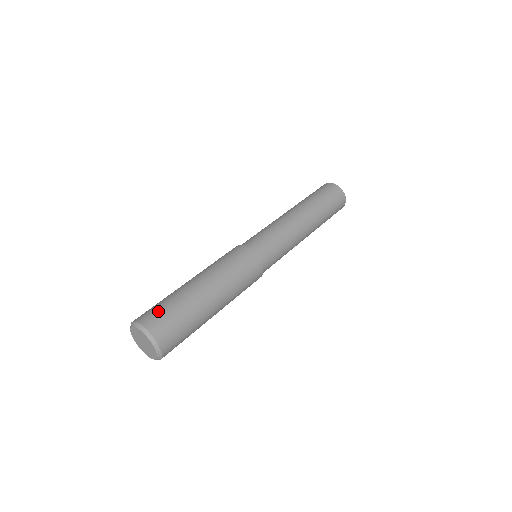
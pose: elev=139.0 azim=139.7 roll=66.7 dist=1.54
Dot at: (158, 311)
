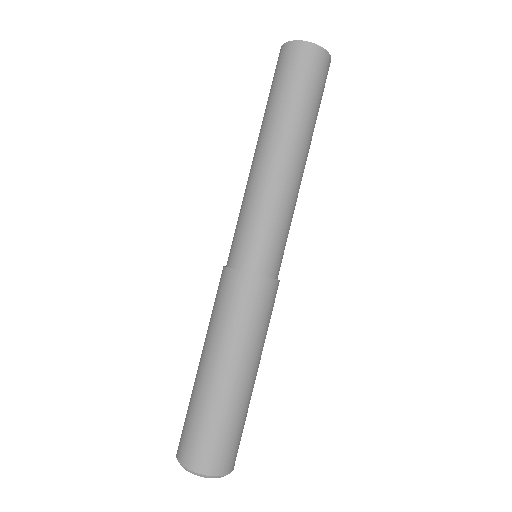
Dot at: (193, 440)
